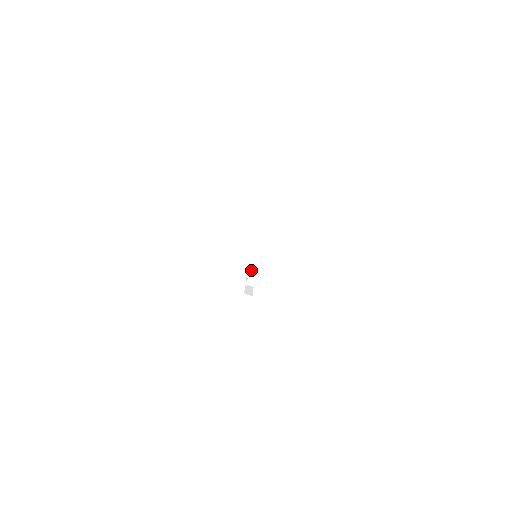
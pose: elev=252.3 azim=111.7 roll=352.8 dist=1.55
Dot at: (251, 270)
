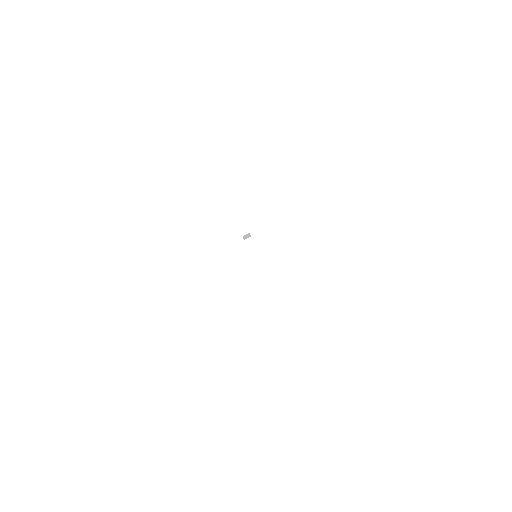
Dot at: occluded
